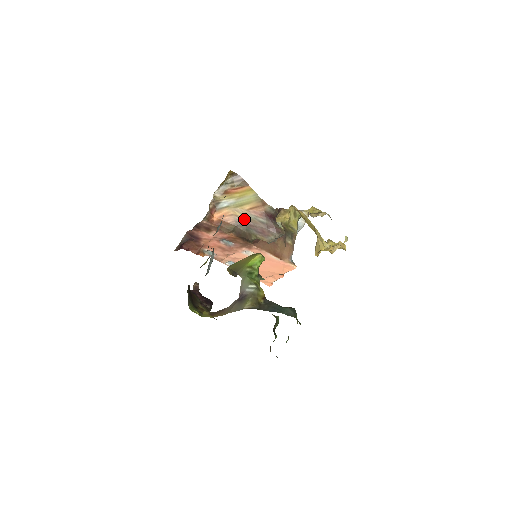
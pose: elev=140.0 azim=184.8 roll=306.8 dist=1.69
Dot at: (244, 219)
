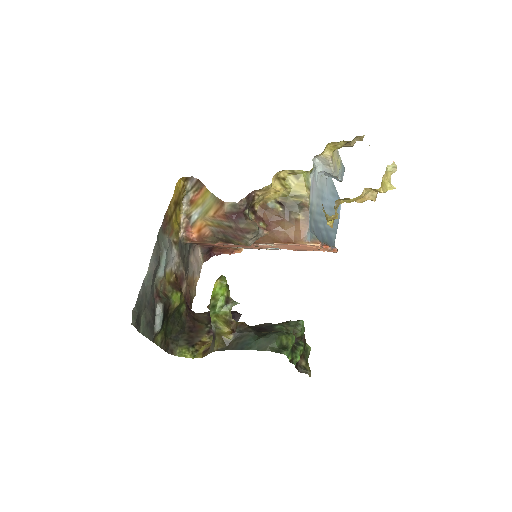
Dot at: (216, 227)
